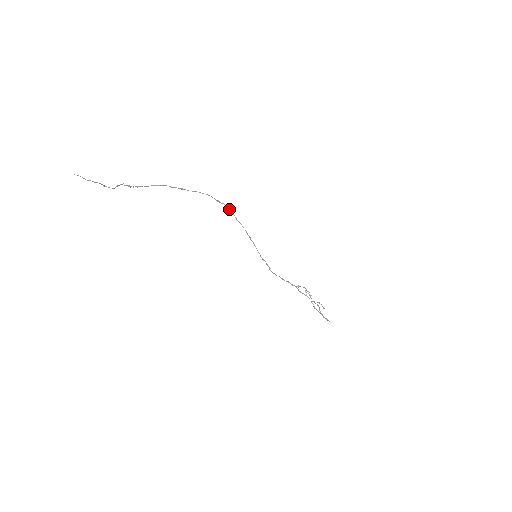
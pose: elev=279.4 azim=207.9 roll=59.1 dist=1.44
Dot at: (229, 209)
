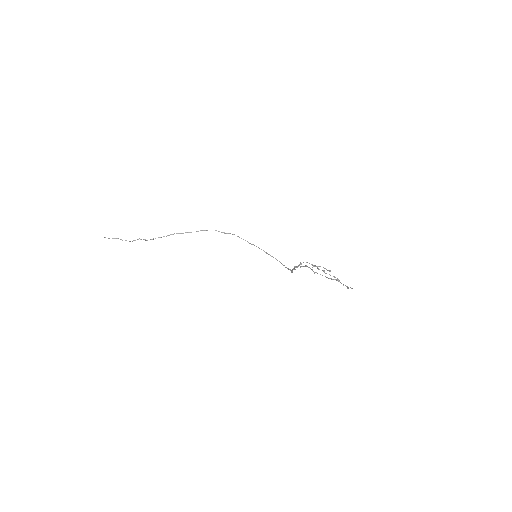
Dot at: (239, 237)
